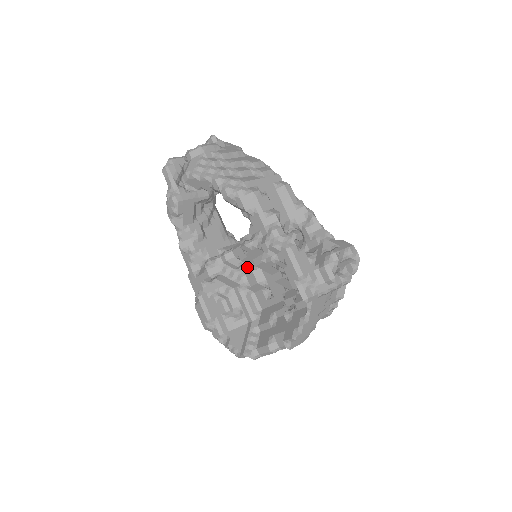
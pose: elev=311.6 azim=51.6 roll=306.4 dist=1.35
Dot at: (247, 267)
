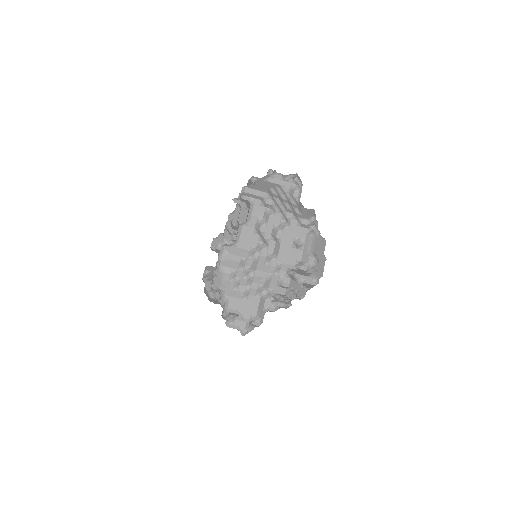
Dot at: occluded
